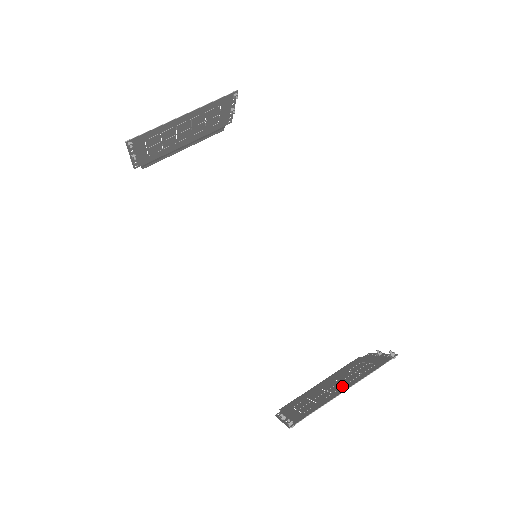
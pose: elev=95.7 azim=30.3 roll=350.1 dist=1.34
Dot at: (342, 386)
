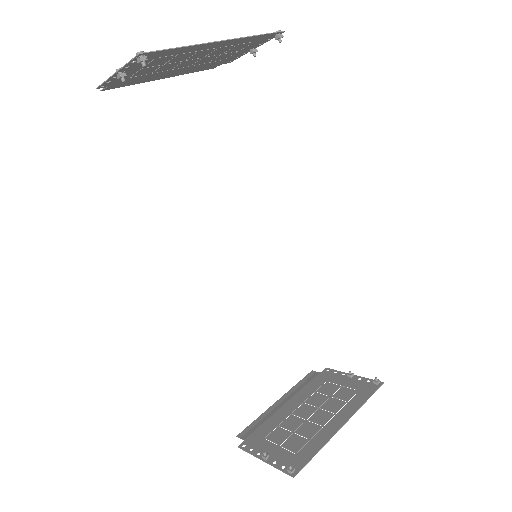
Dot at: (331, 417)
